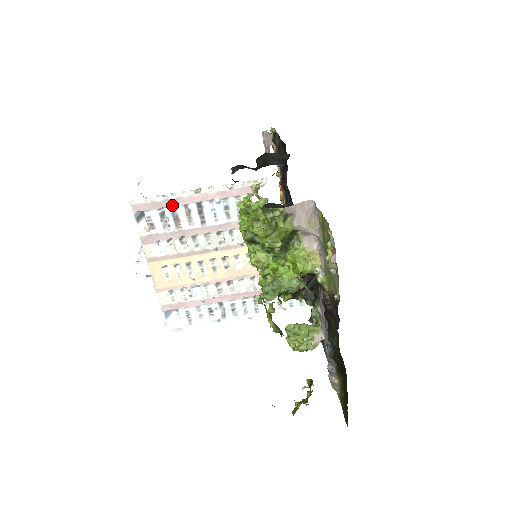
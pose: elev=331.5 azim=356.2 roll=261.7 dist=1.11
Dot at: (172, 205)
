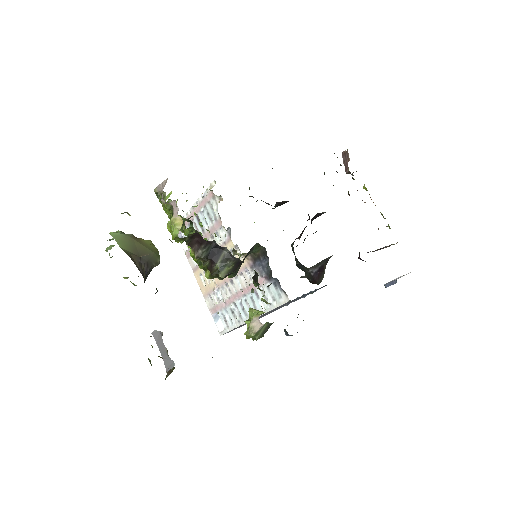
Dot at: (188, 223)
